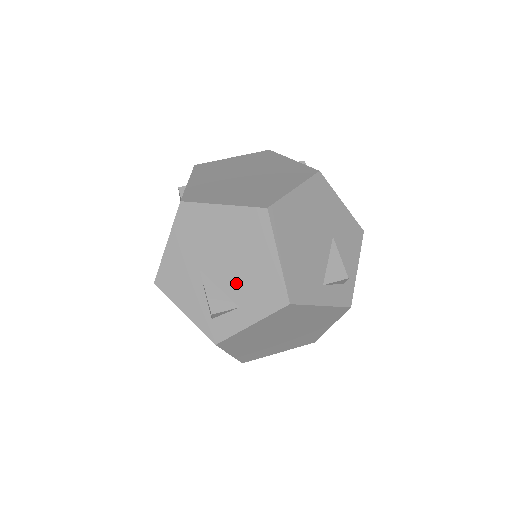
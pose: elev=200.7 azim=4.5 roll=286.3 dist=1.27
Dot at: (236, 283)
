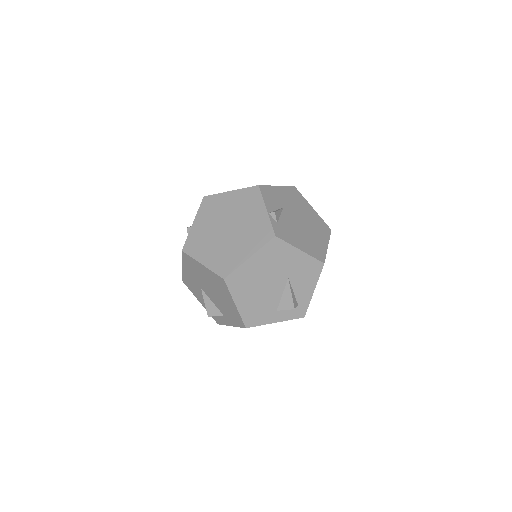
Dot at: (219, 304)
